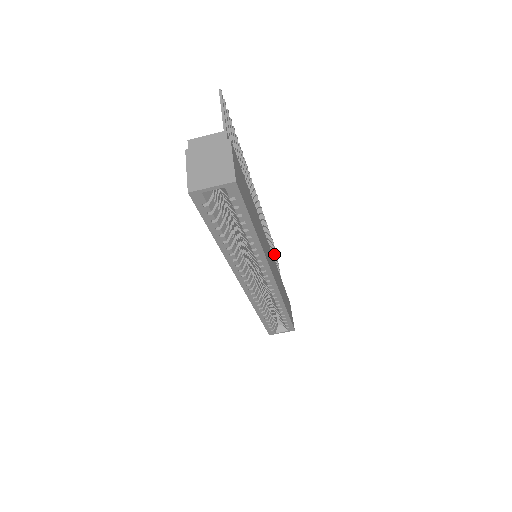
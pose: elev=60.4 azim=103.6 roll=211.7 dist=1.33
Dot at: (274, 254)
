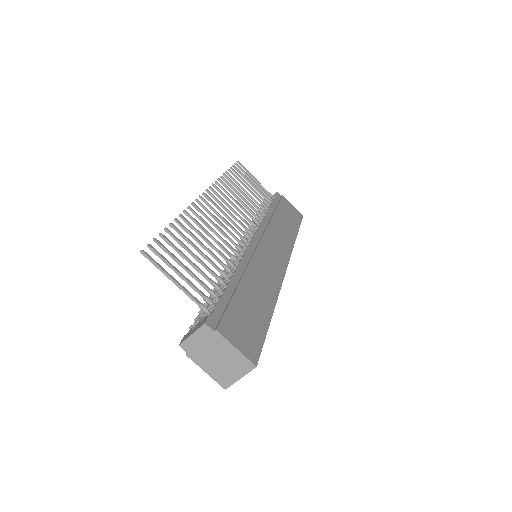
Dot at: (245, 182)
